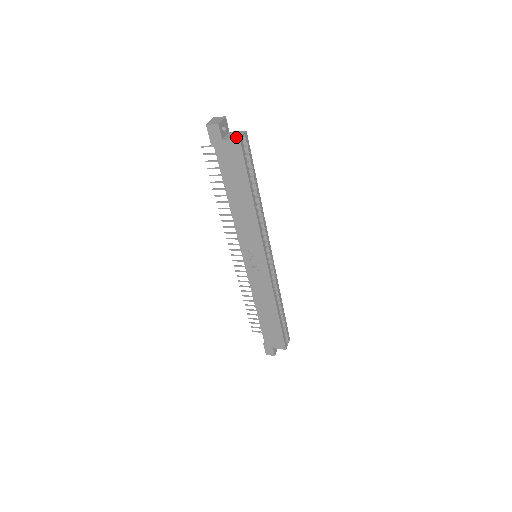
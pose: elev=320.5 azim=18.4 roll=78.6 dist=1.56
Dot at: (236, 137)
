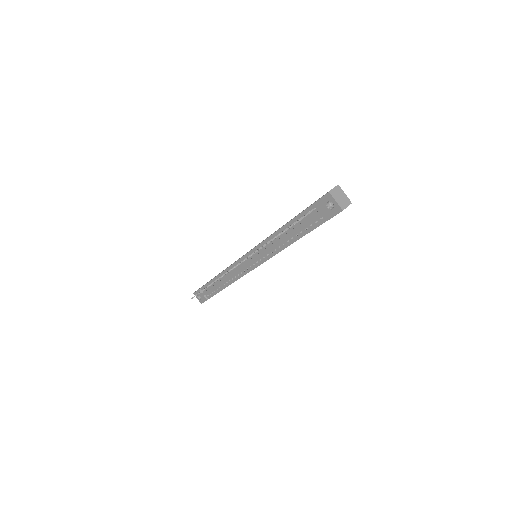
Dot at: occluded
